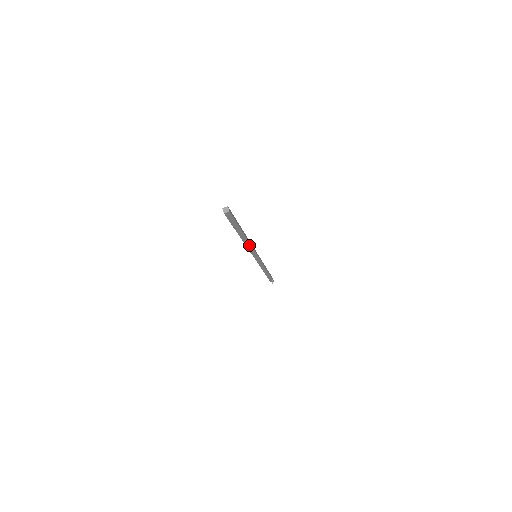
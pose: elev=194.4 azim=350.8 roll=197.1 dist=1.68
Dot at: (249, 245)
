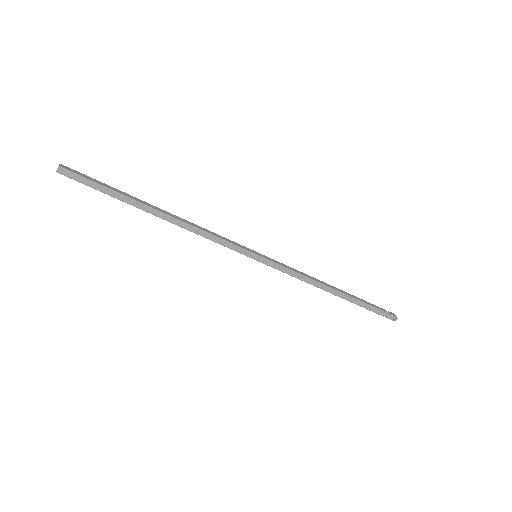
Dot at: (196, 230)
